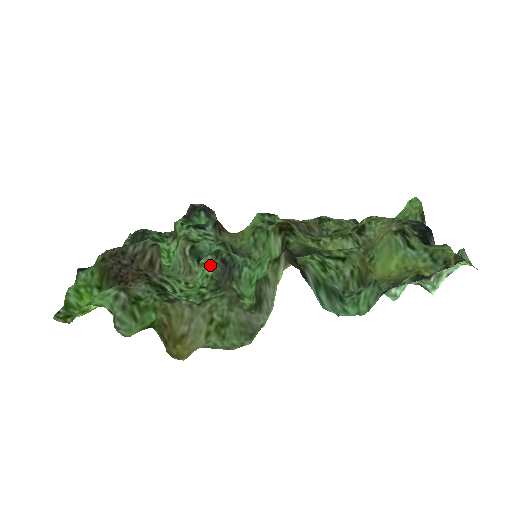
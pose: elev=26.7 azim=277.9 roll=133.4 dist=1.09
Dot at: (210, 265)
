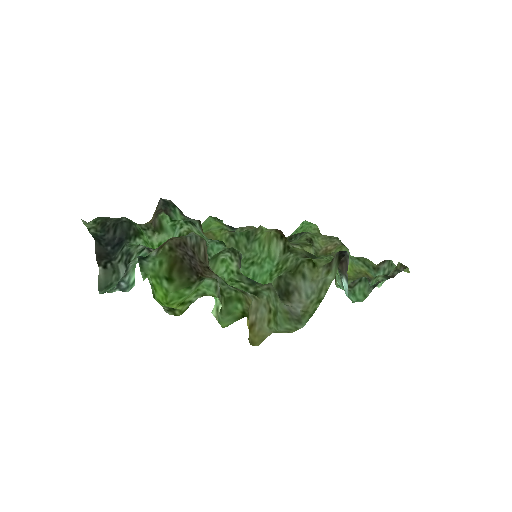
Dot at: (232, 261)
